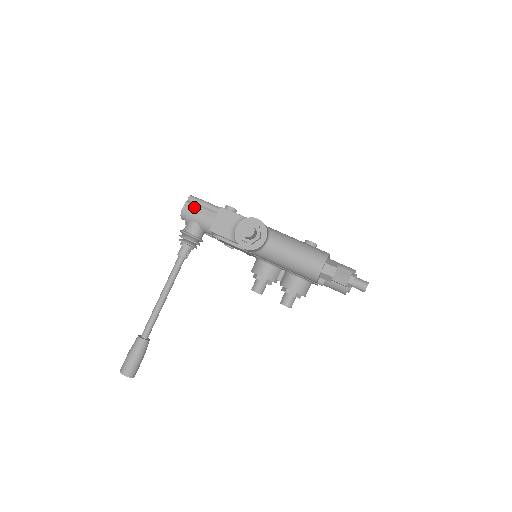
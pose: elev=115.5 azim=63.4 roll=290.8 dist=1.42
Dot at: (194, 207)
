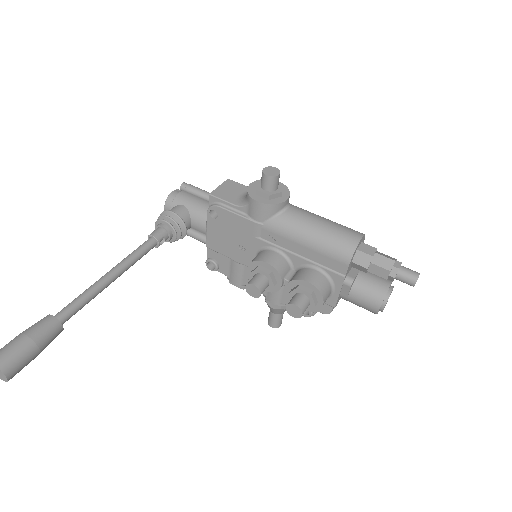
Dot at: (187, 192)
